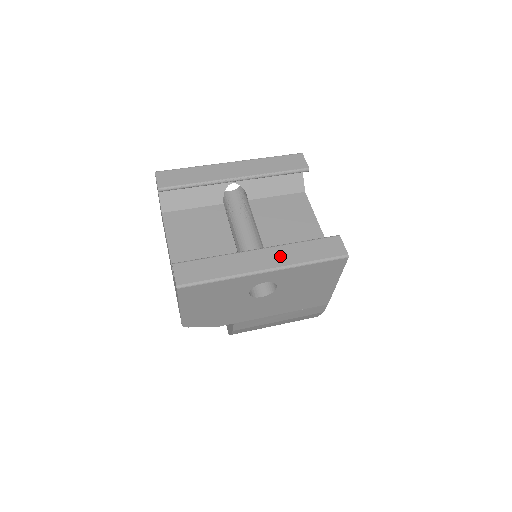
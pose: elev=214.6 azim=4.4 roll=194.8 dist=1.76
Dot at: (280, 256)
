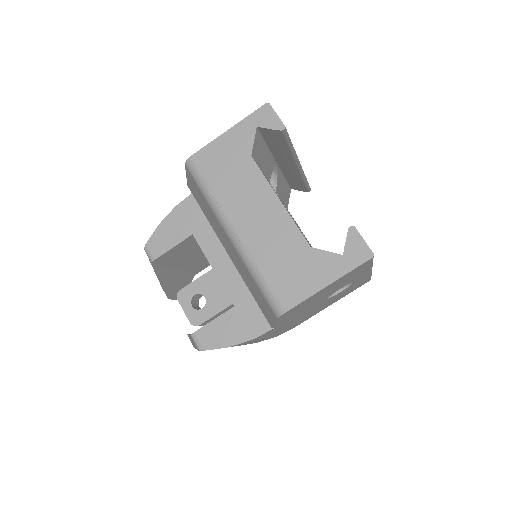
Dot at: occluded
